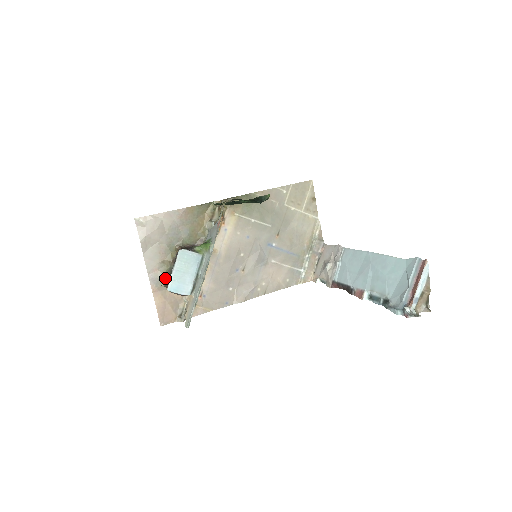
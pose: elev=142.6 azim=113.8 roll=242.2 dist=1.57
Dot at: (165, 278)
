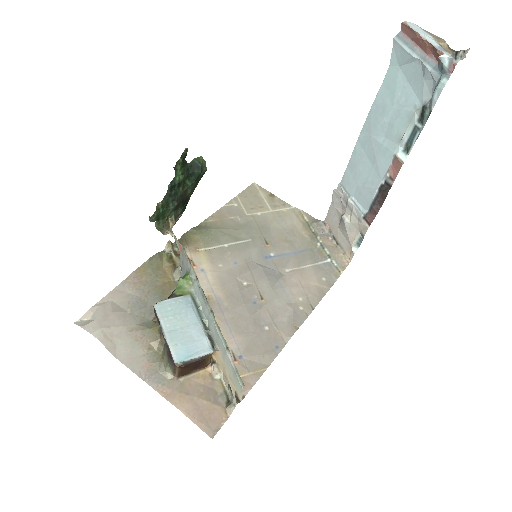
Dot at: (165, 362)
